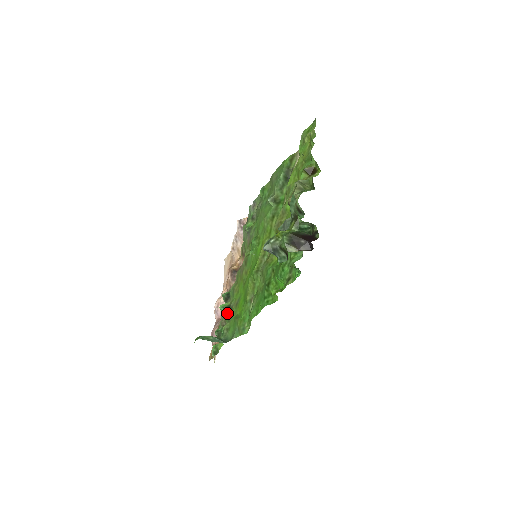
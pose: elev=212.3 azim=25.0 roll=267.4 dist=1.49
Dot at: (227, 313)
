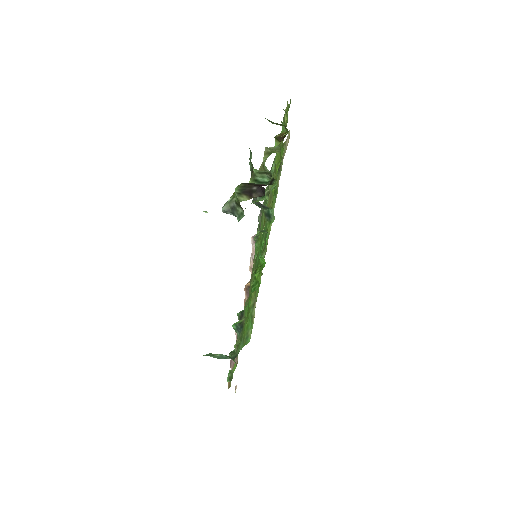
Dot at: (239, 330)
